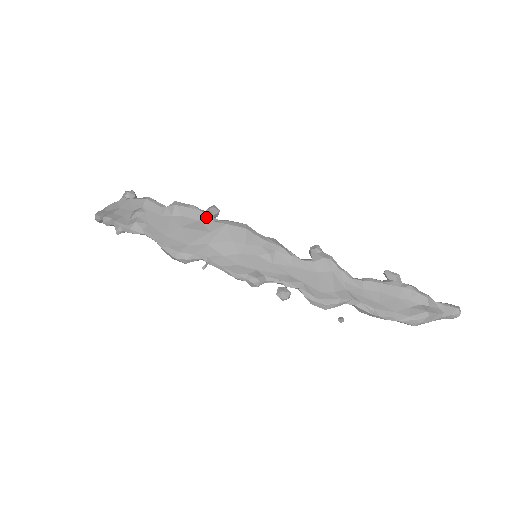
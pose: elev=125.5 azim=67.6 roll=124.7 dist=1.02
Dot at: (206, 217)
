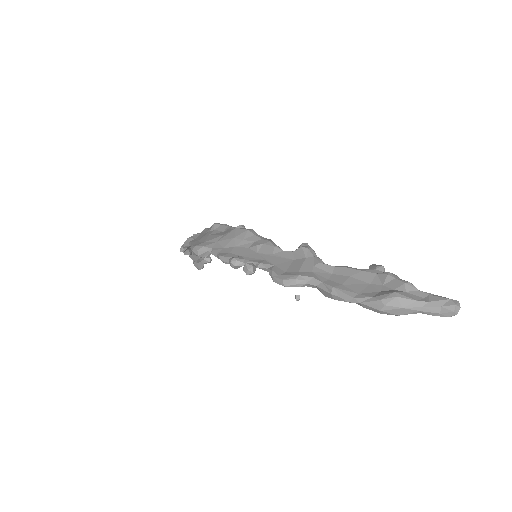
Dot at: (229, 228)
